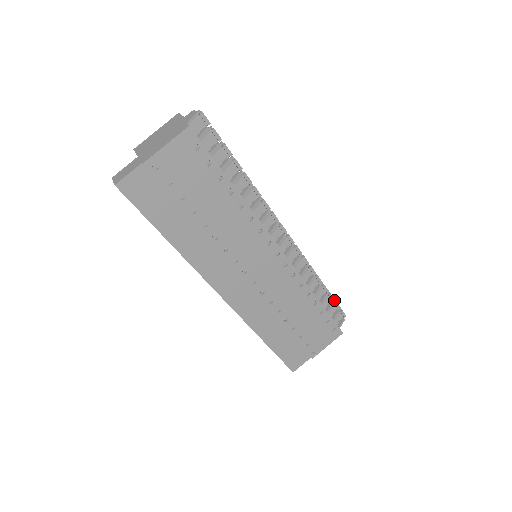
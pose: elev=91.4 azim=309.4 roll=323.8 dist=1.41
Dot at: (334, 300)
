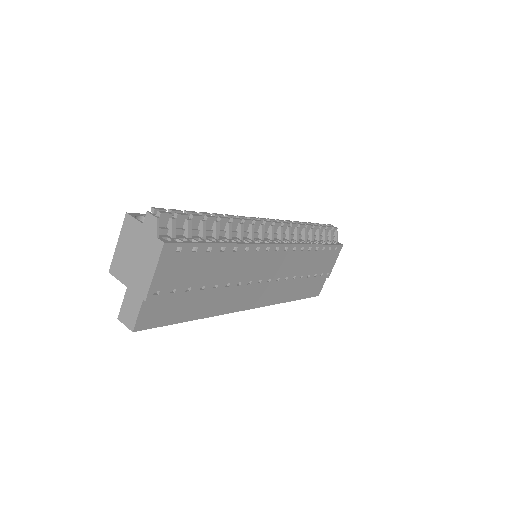
Dot at: (324, 225)
